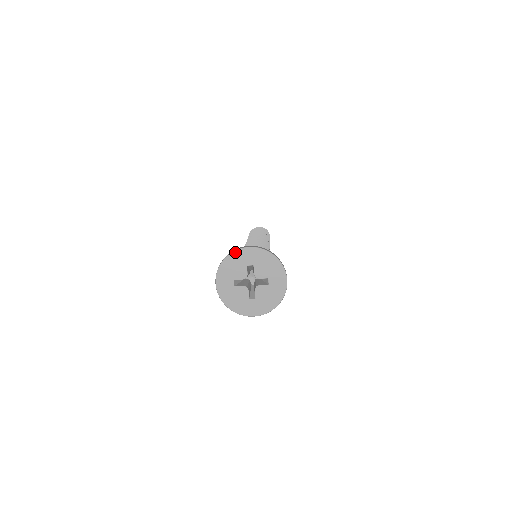
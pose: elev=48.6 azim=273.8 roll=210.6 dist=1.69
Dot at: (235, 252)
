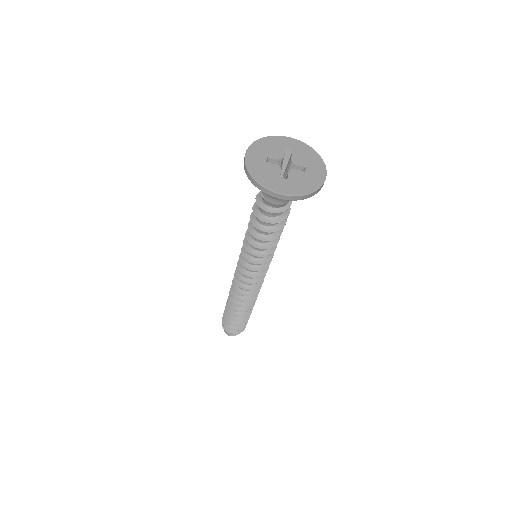
Dot at: (275, 136)
